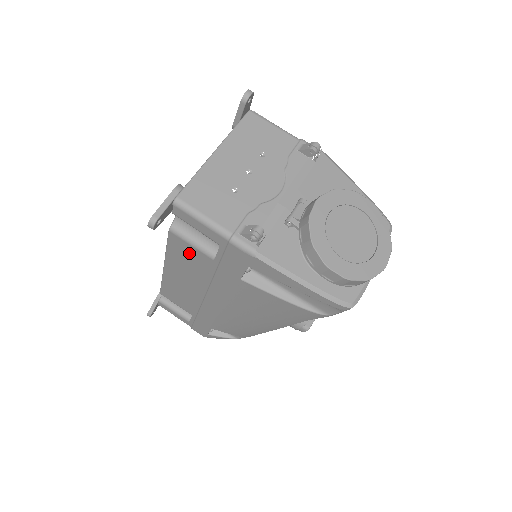
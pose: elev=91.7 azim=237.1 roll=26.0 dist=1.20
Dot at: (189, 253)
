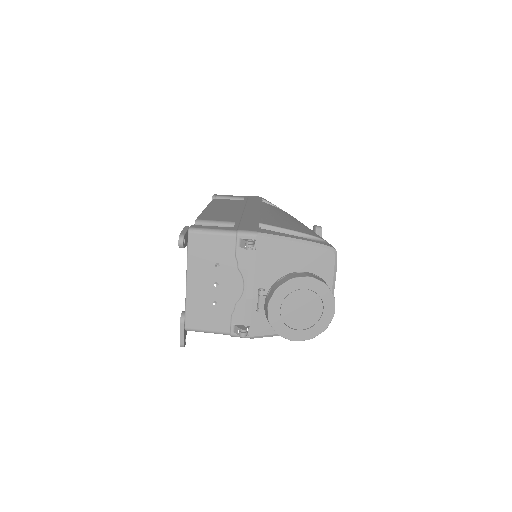
Dot at: occluded
